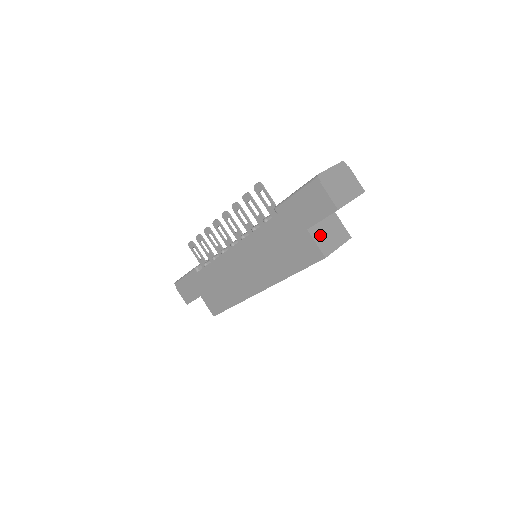
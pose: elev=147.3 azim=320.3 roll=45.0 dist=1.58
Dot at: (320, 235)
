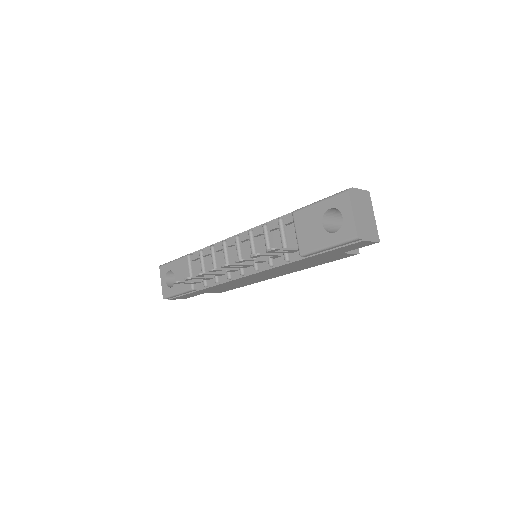
Dot at: occluded
